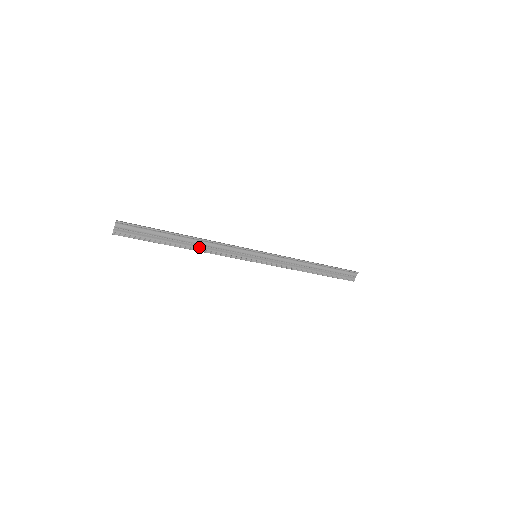
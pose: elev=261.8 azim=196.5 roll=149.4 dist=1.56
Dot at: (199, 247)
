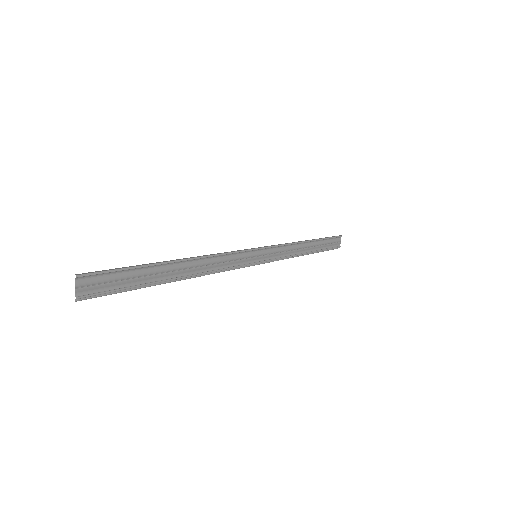
Dot at: (195, 271)
